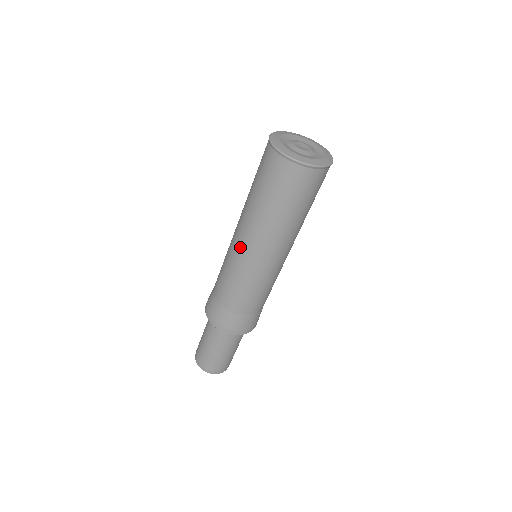
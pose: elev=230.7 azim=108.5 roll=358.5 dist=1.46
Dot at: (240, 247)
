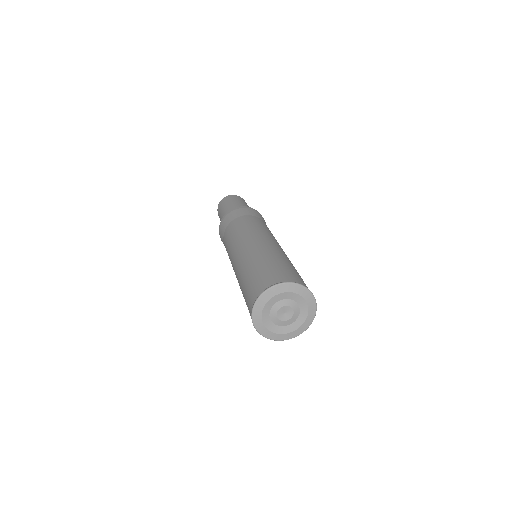
Dot at: occluded
